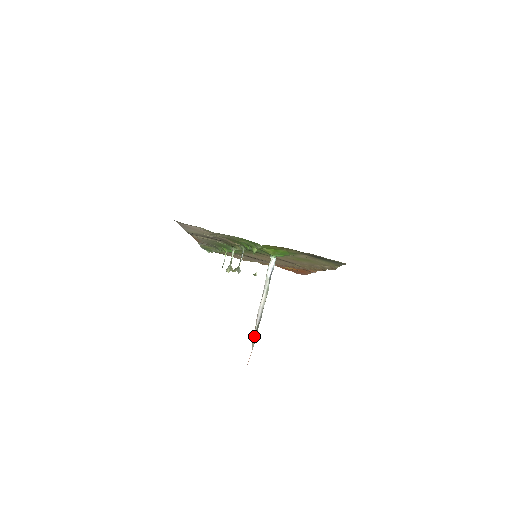
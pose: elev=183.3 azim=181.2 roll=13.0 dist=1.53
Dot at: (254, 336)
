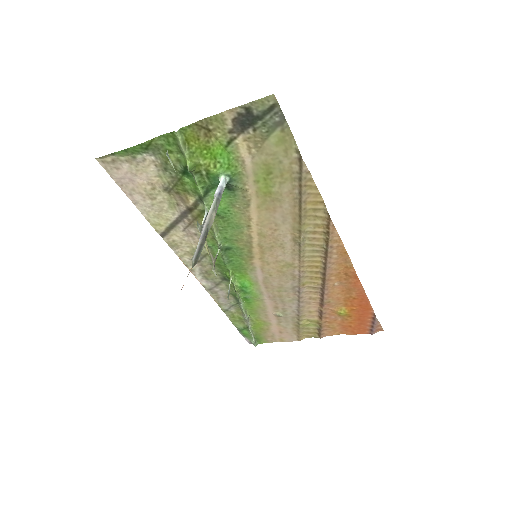
Dot at: (194, 255)
